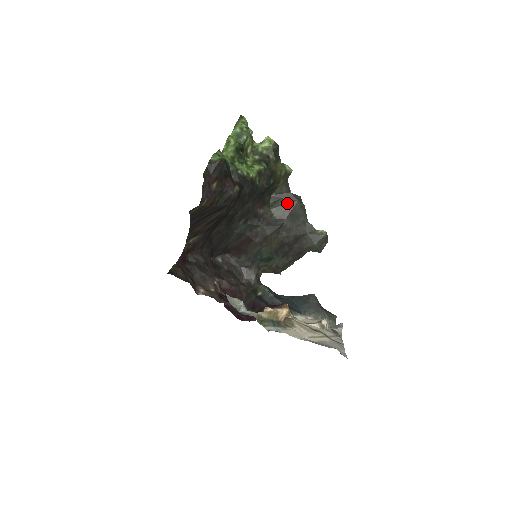
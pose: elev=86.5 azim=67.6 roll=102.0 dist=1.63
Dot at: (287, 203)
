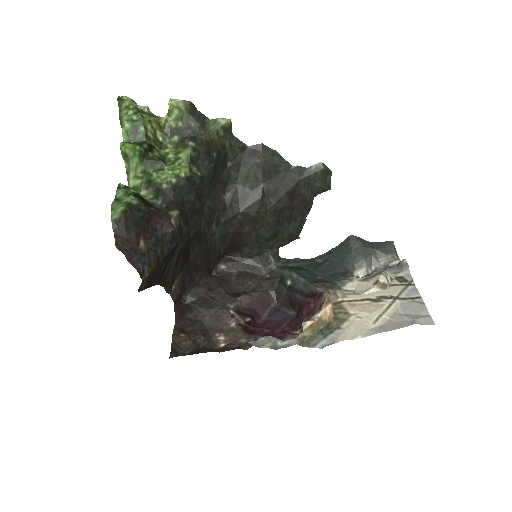
Dot at: (252, 163)
